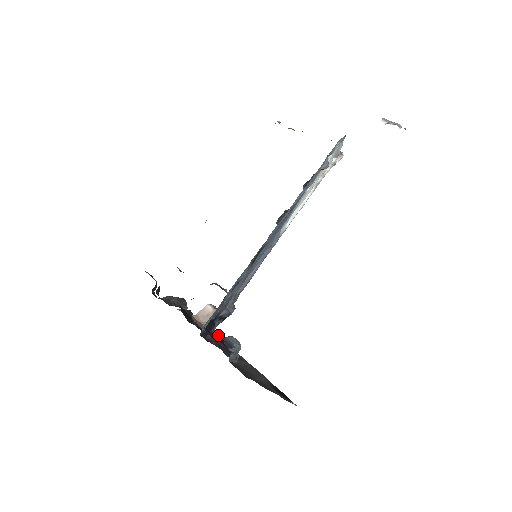
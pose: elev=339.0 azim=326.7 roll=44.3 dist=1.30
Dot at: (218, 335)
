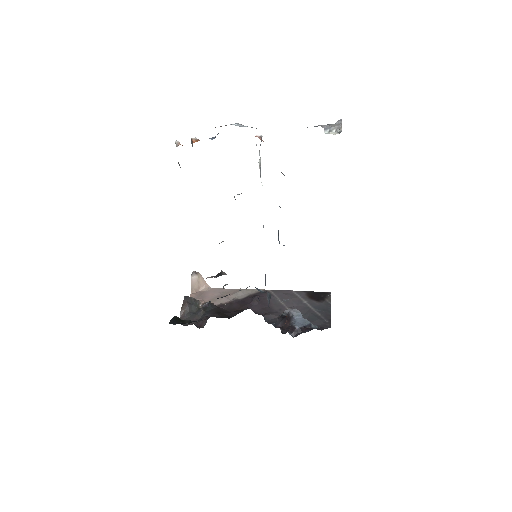
Dot at: (301, 328)
